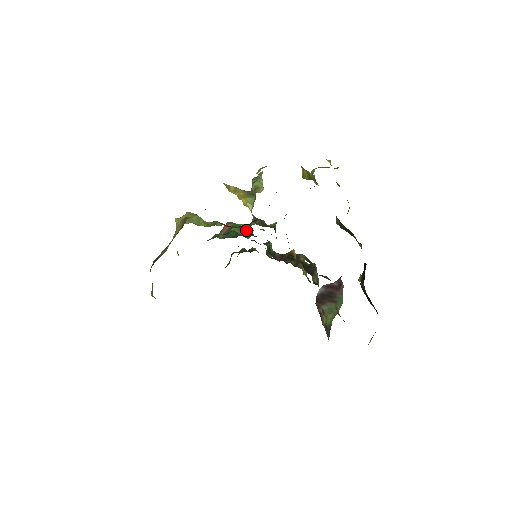
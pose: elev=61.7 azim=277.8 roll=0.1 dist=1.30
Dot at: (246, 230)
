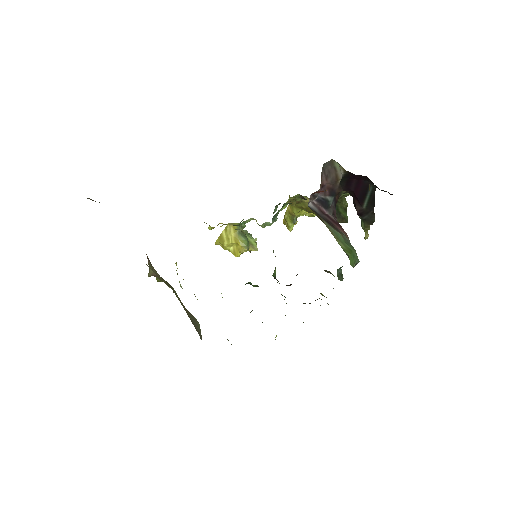
Dot at: occluded
